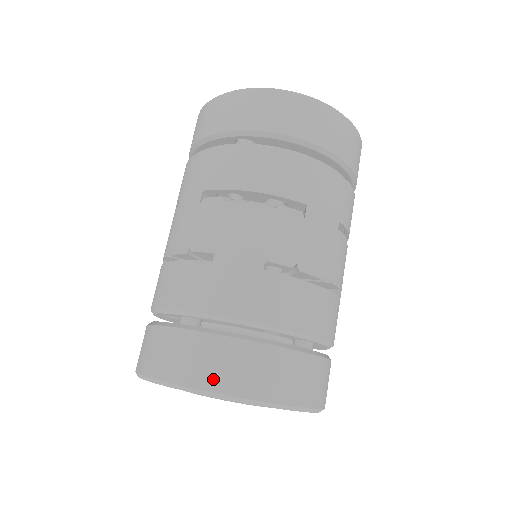
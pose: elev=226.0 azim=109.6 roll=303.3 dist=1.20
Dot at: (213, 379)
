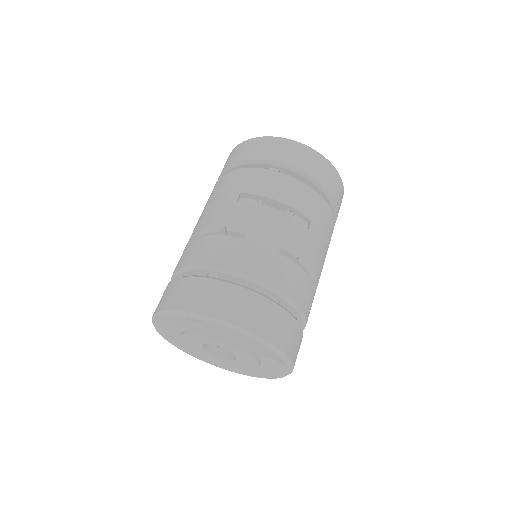
Dot at: (234, 315)
